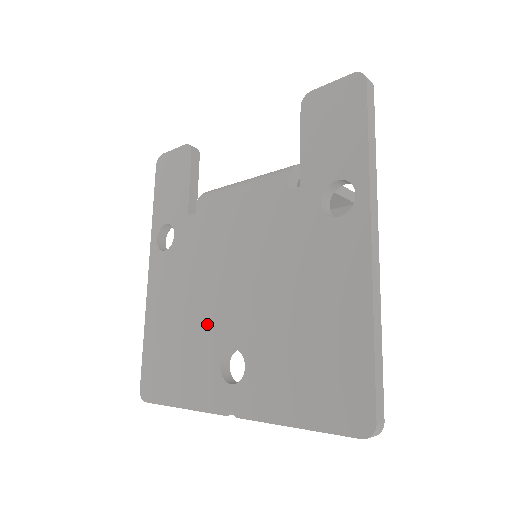
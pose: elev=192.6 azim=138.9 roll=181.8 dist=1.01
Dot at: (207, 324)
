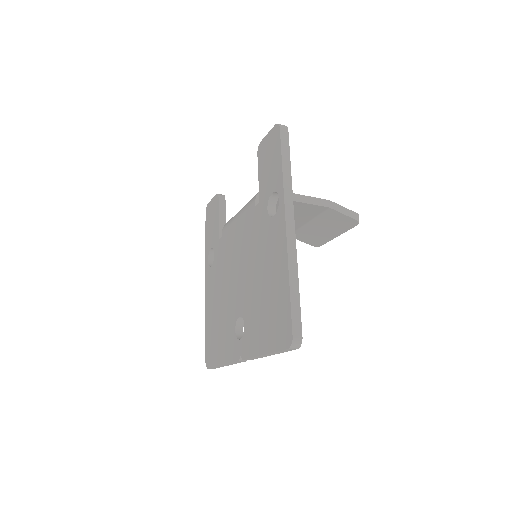
Dot at: (229, 306)
